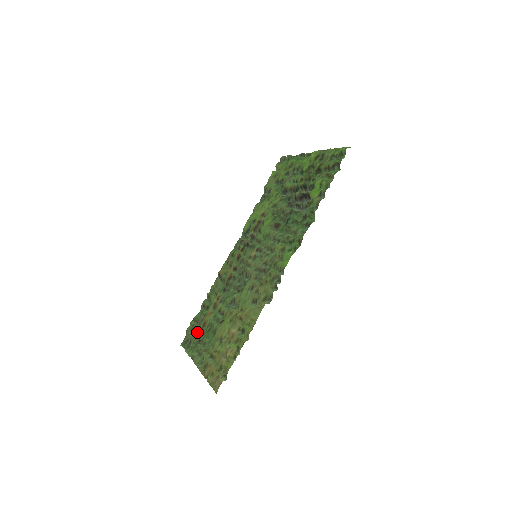
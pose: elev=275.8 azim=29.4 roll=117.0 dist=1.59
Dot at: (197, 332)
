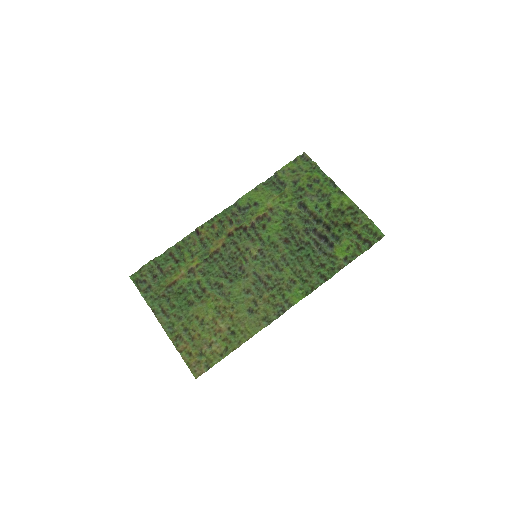
Dot at: (161, 283)
